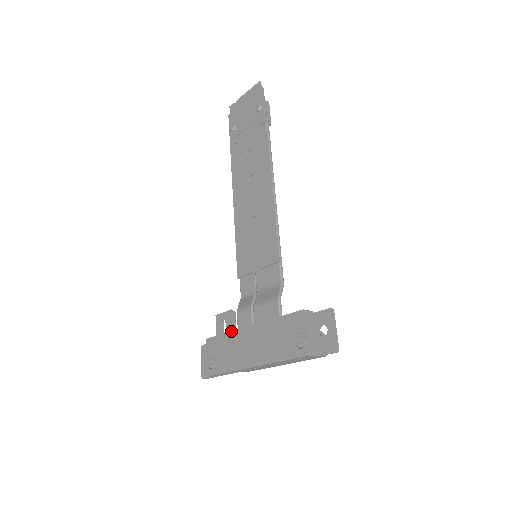
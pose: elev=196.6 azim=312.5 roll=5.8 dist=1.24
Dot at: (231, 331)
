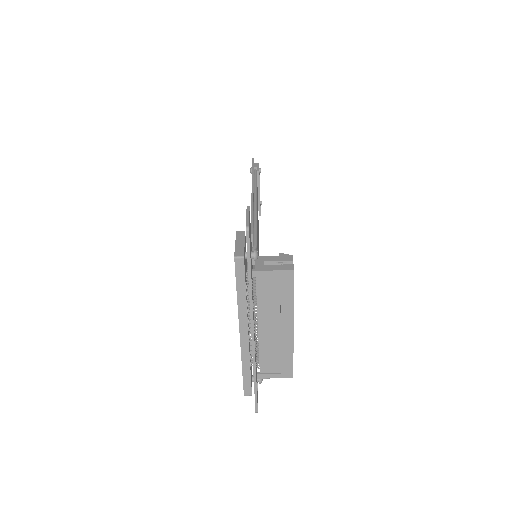
Dot at: occluded
